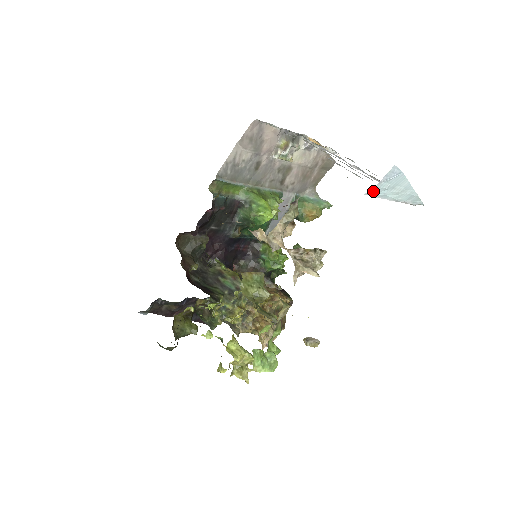
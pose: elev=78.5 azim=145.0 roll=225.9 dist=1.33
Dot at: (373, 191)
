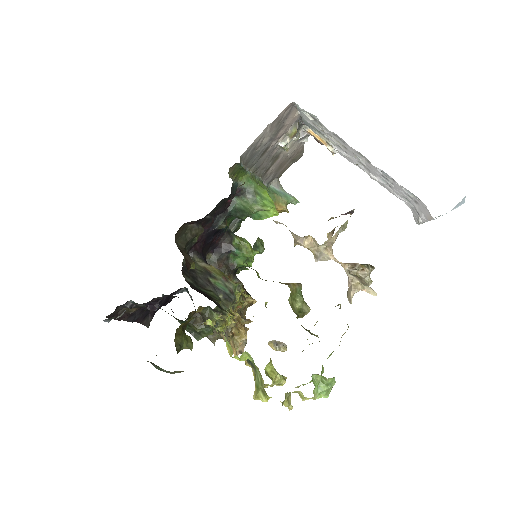
Dot at: occluded
